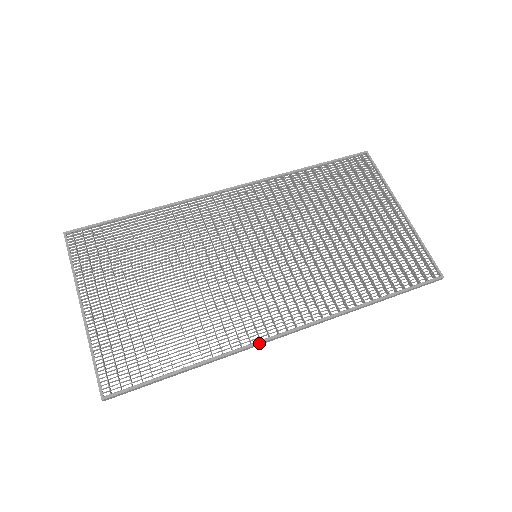
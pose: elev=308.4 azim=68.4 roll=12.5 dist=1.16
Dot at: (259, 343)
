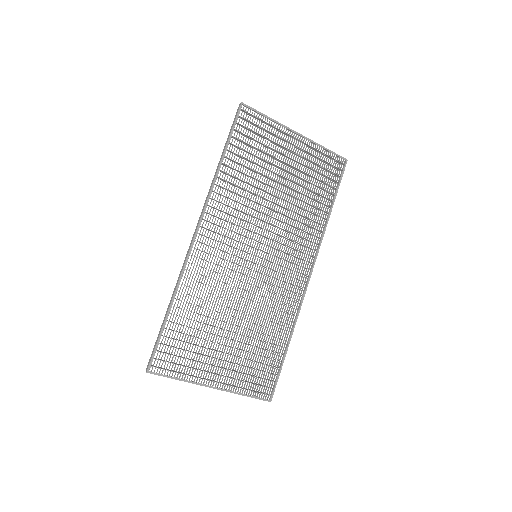
Dot at: occluded
